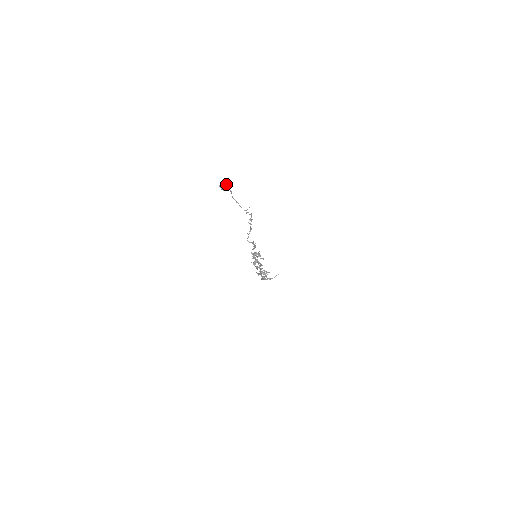
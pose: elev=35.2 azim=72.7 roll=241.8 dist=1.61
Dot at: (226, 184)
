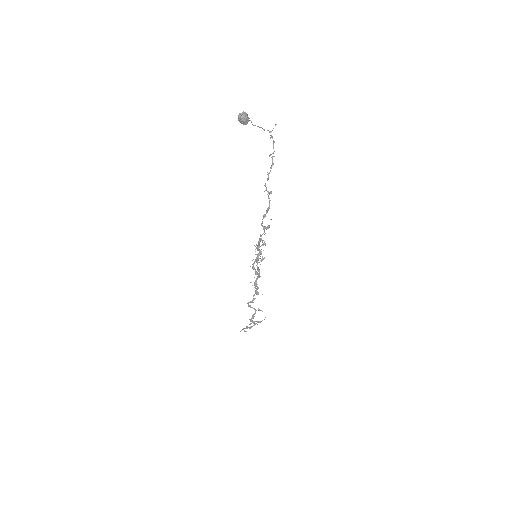
Dot at: (246, 114)
